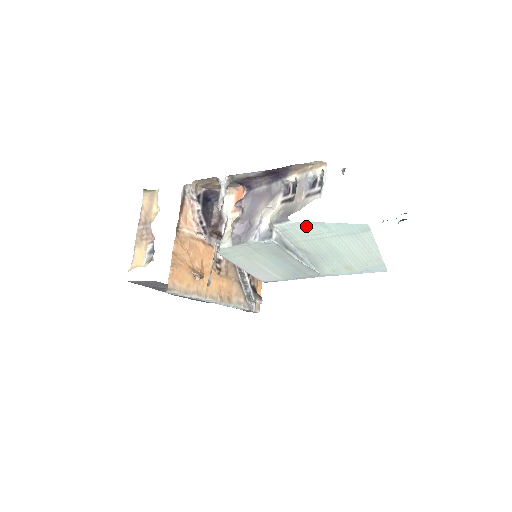
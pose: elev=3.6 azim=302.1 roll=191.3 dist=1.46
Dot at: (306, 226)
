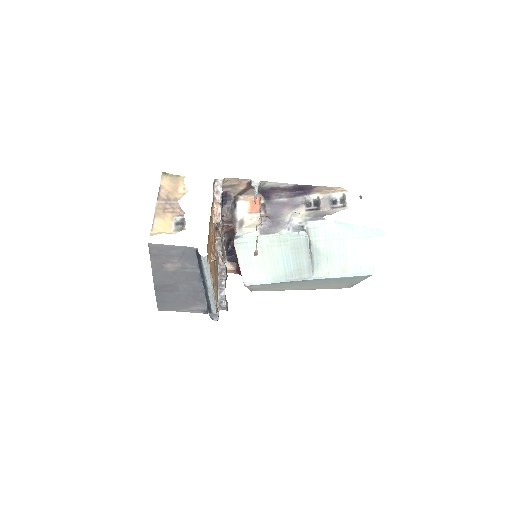
Dot at: (336, 226)
